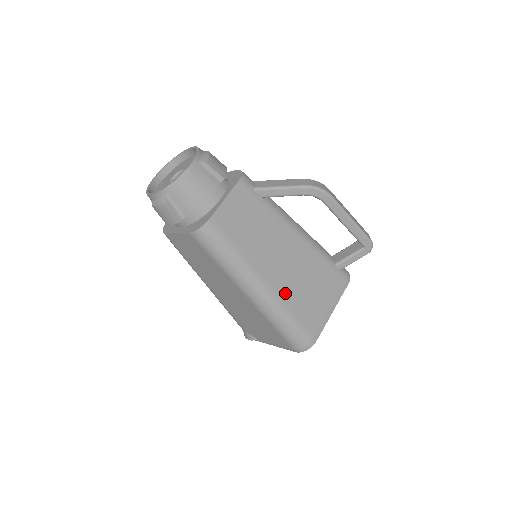
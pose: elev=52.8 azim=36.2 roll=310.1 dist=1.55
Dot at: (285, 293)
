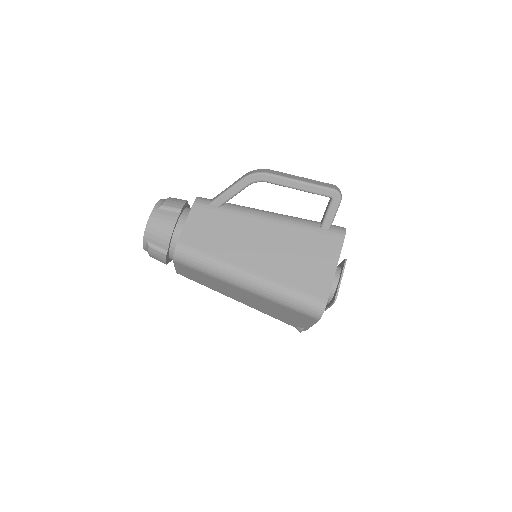
Dot at: (272, 271)
